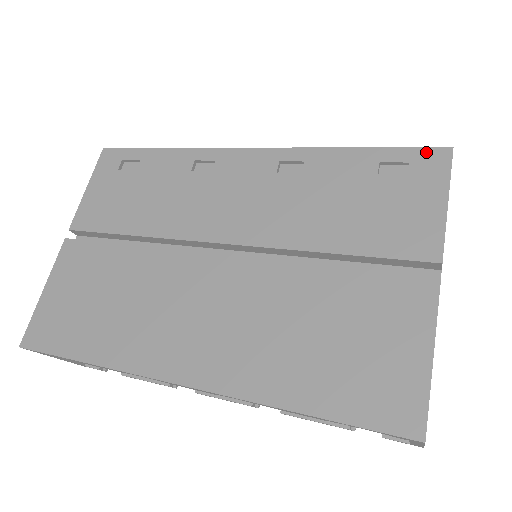
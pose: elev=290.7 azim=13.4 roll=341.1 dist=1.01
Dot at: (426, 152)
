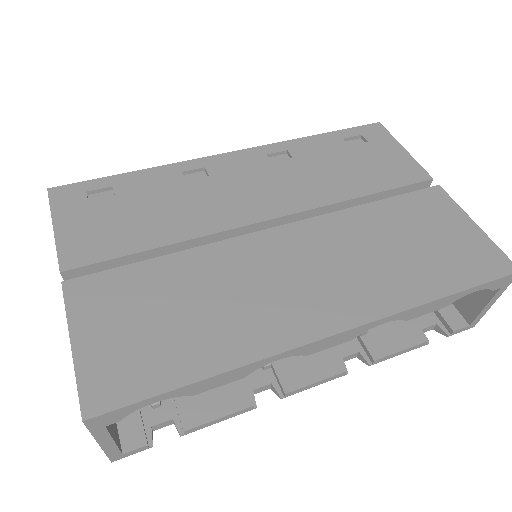
Dot at: (367, 127)
